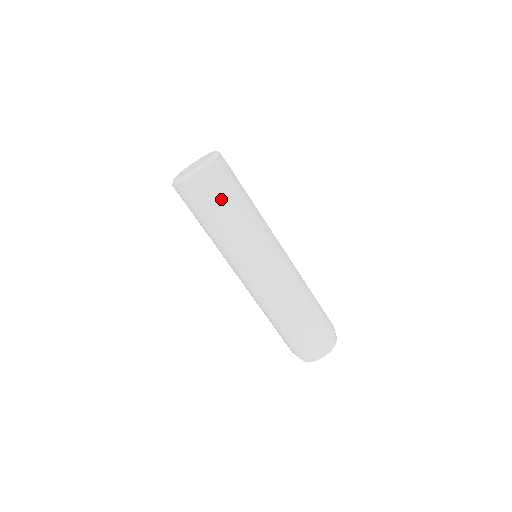
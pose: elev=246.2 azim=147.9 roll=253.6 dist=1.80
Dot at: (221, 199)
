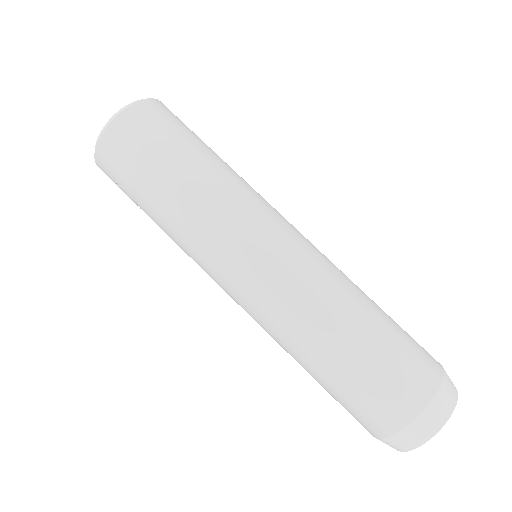
Dot at: (163, 149)
